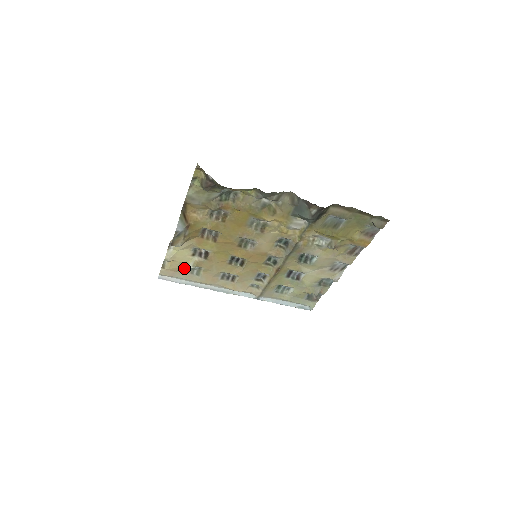
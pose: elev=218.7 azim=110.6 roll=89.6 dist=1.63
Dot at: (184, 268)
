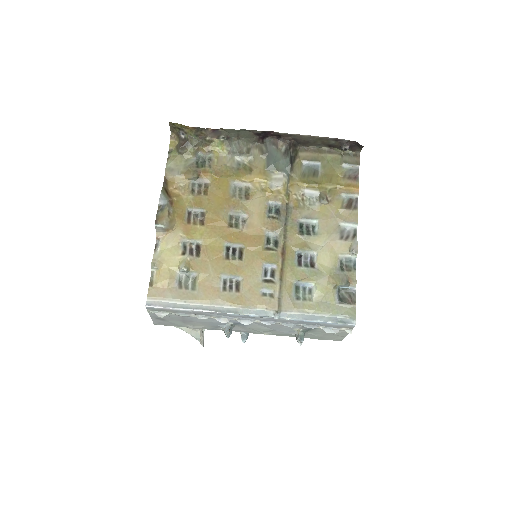
Dot at: (176, 281)
